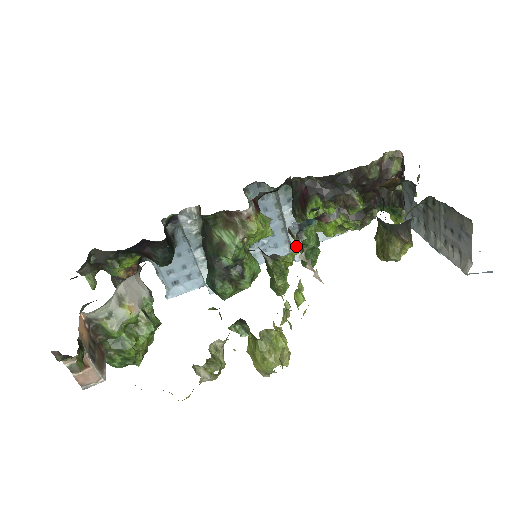
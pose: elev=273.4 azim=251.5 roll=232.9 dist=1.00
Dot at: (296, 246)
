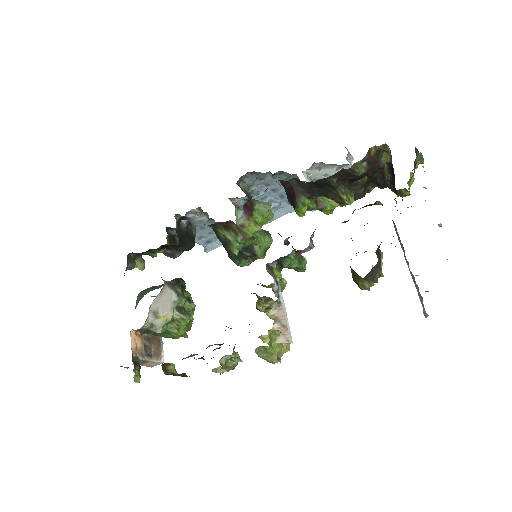
Dot at: occluded
